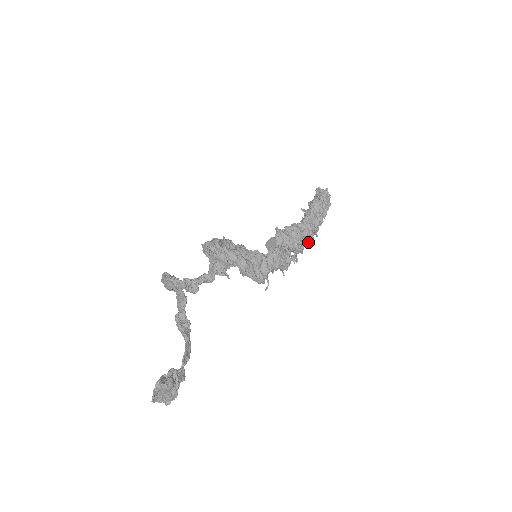
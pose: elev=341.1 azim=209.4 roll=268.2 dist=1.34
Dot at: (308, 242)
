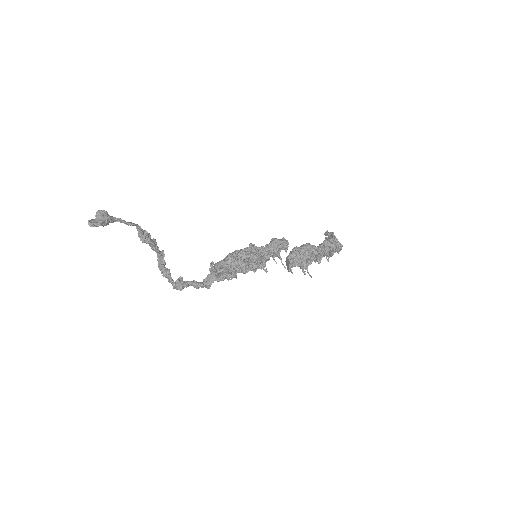
Dot at: (323, 247)
